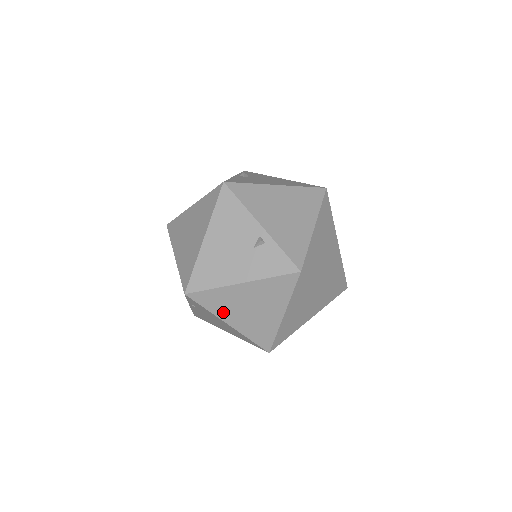
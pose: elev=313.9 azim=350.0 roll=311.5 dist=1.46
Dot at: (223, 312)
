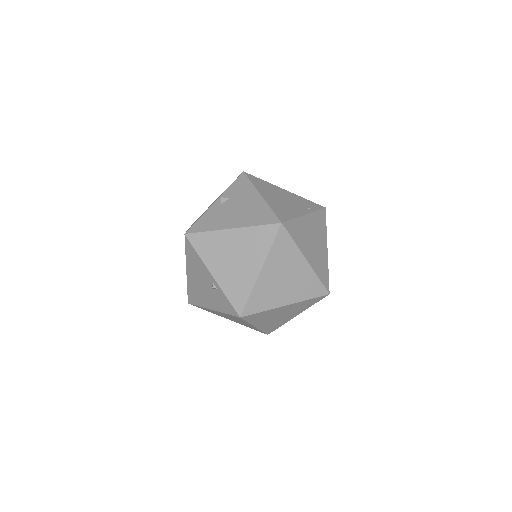
Dot at: occluded
